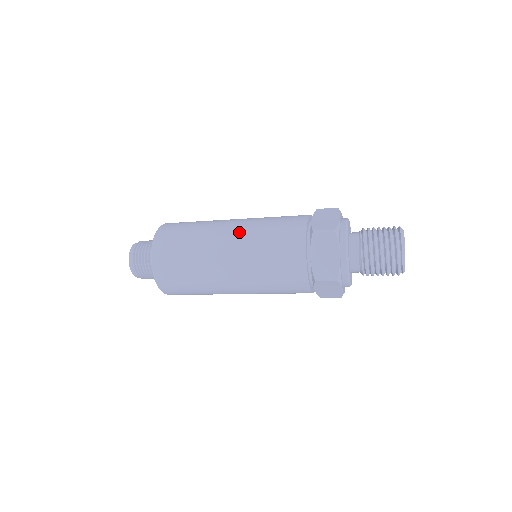
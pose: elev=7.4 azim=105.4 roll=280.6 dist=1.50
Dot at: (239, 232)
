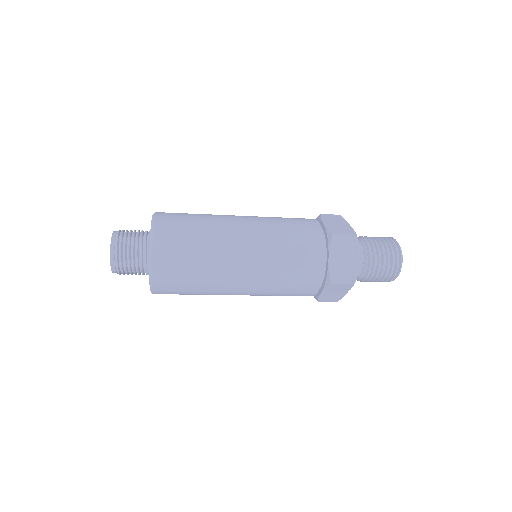
Dot at: (254, 229)
